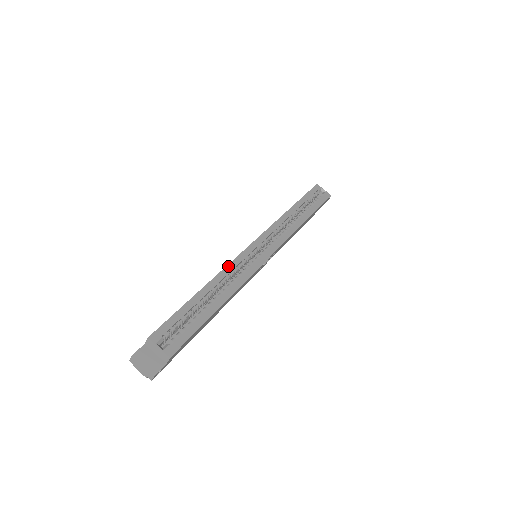
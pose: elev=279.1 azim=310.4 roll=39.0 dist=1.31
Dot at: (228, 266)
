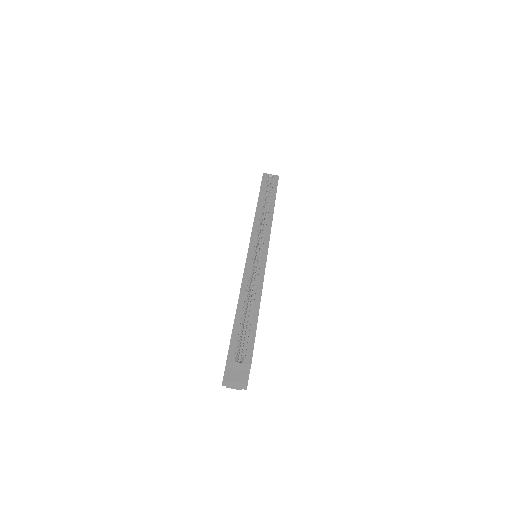
Dot at: (244, 276)
